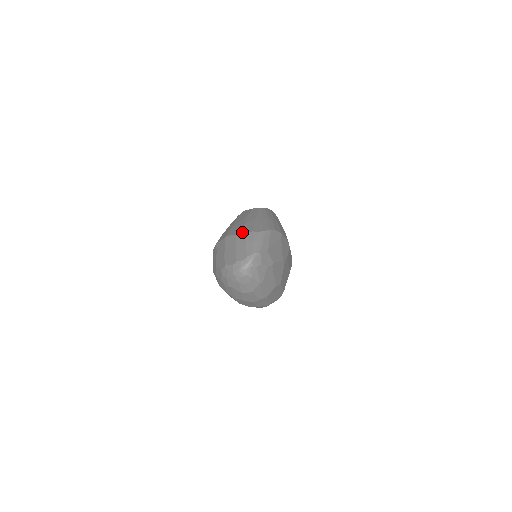
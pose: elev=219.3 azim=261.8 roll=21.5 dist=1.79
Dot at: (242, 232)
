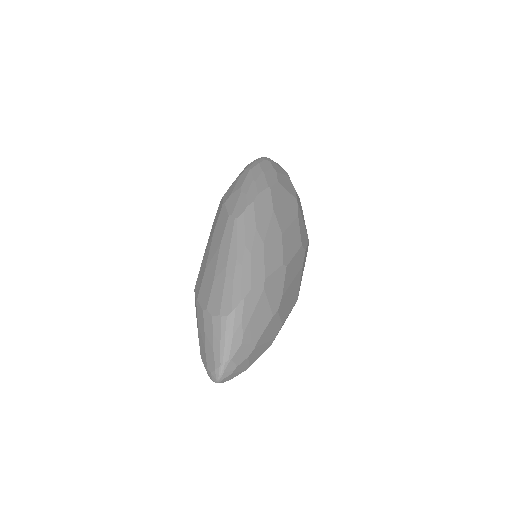
Dot at: (208, 312)
